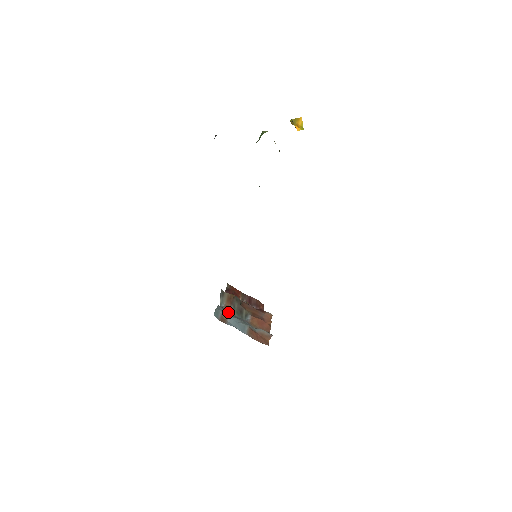
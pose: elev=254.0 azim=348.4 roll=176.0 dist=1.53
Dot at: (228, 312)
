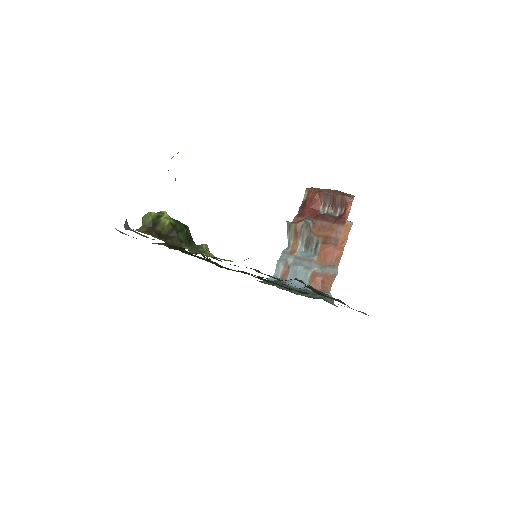
Dot at: (292, 257)
